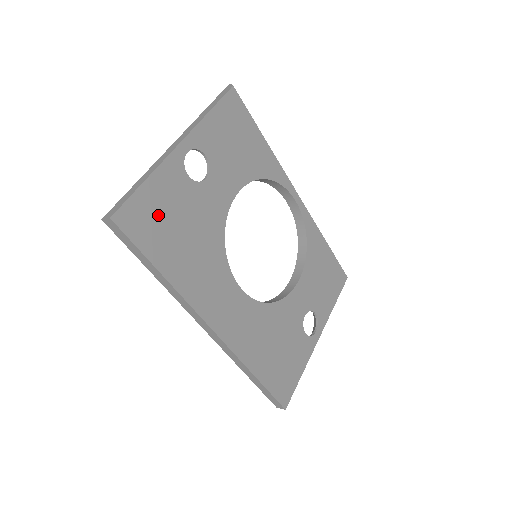
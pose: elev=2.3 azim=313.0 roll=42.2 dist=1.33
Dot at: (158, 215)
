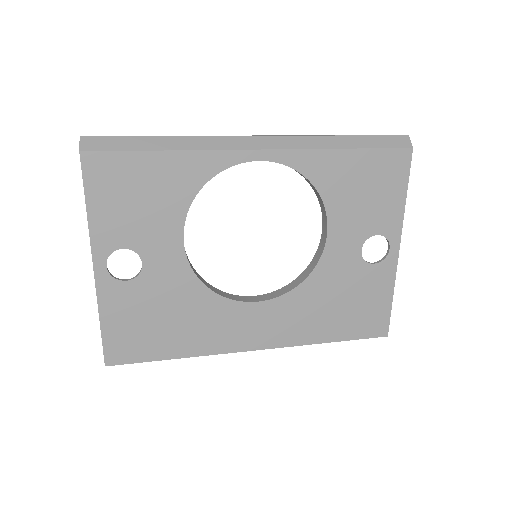
Dot at: (133, 331)
